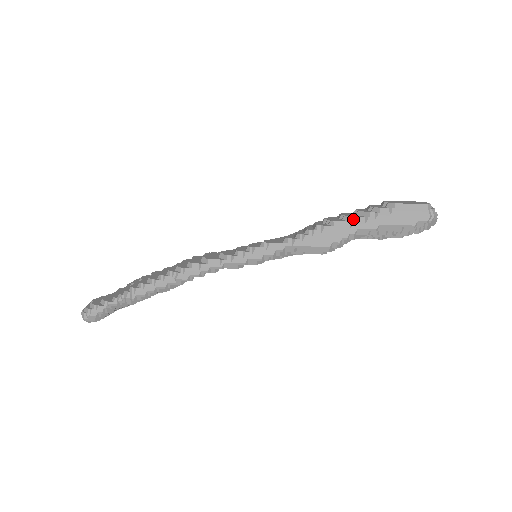
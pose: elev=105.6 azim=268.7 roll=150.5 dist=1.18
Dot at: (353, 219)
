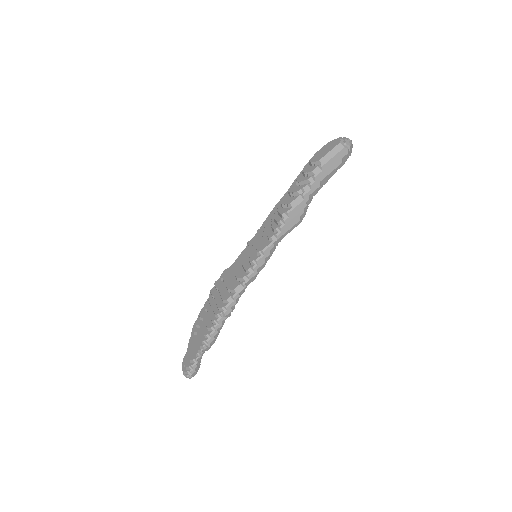
Dot at: (301, 192)
